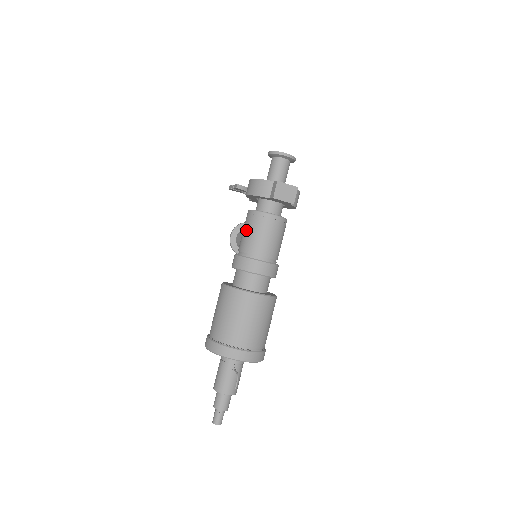
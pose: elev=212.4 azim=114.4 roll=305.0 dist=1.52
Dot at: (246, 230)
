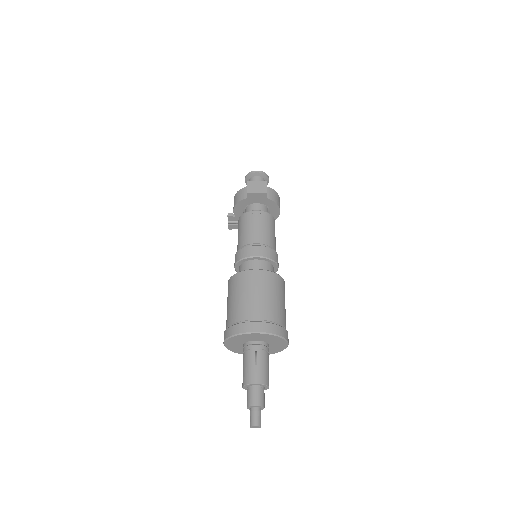
Dot at: (238, 234)
